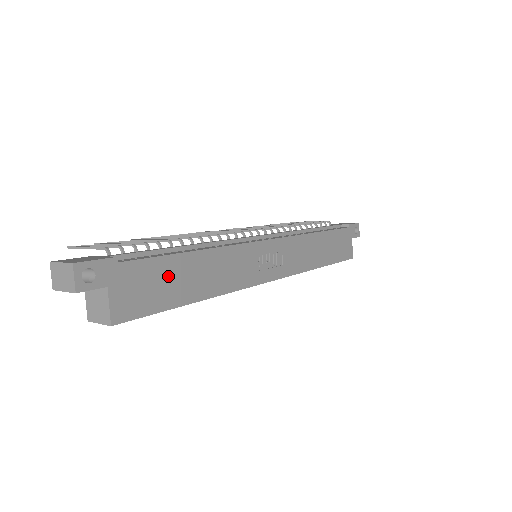
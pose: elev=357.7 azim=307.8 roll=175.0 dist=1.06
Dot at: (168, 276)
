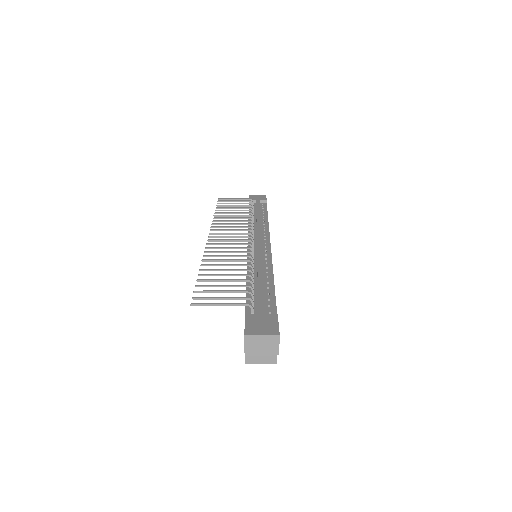
Dot at: occluded
